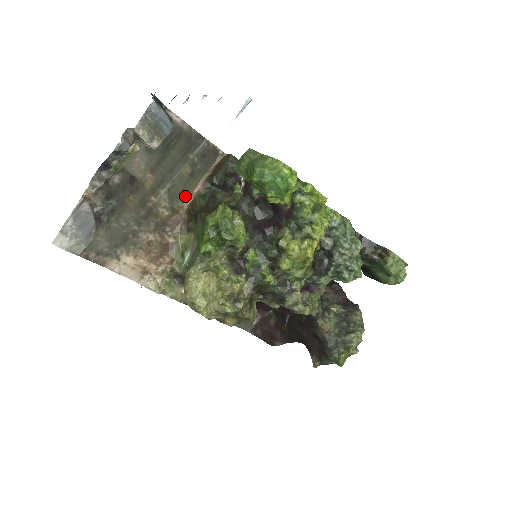
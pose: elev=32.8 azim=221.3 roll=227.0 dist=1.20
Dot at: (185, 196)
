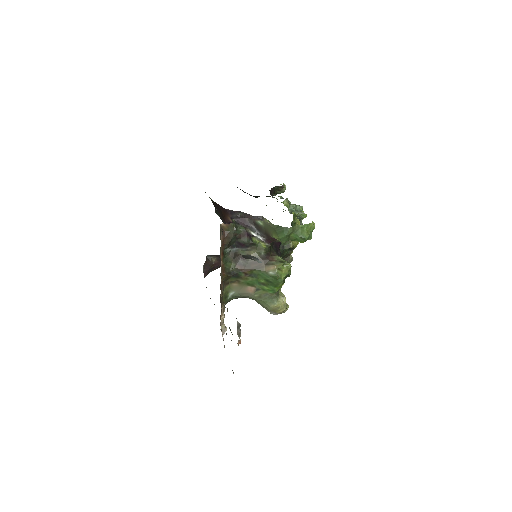
Dot at: (221, 272)
